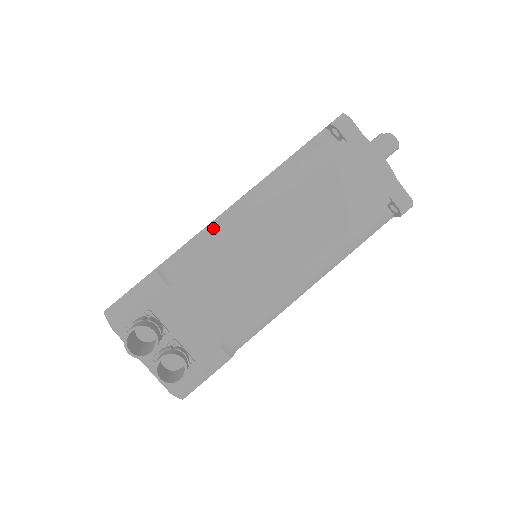
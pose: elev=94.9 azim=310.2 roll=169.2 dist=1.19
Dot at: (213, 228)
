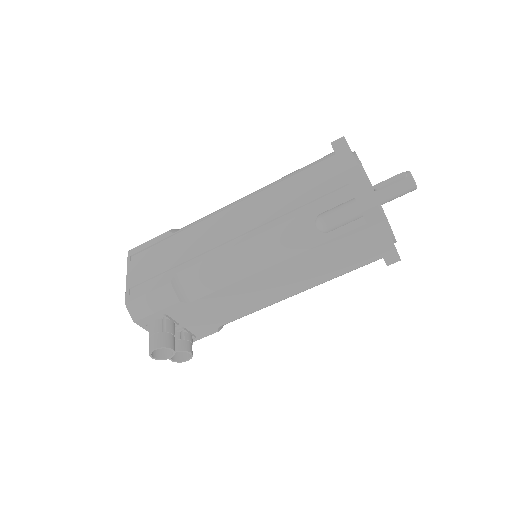
Dot at: (225, 260)
